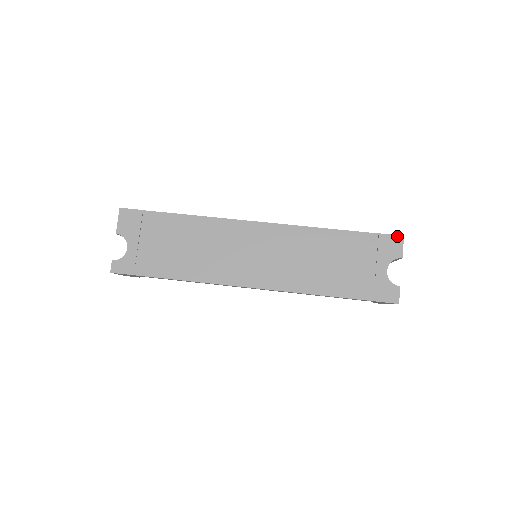
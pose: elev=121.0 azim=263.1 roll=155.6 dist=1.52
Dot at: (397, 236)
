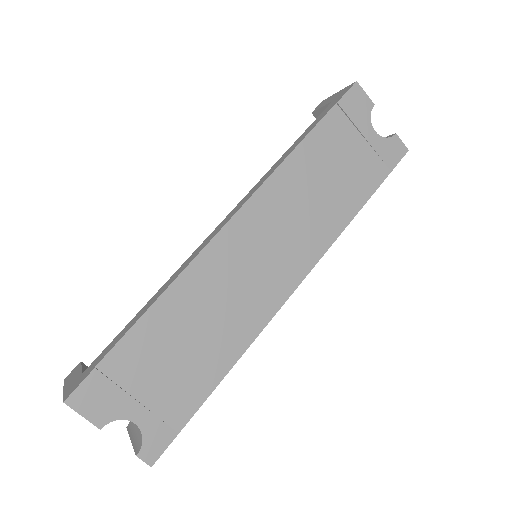
Dot at: (352, 88)
